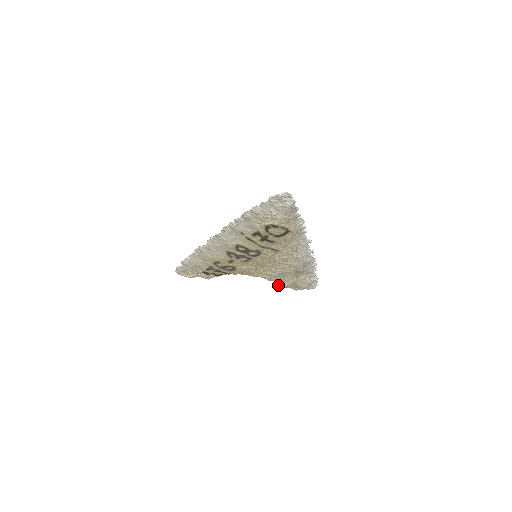
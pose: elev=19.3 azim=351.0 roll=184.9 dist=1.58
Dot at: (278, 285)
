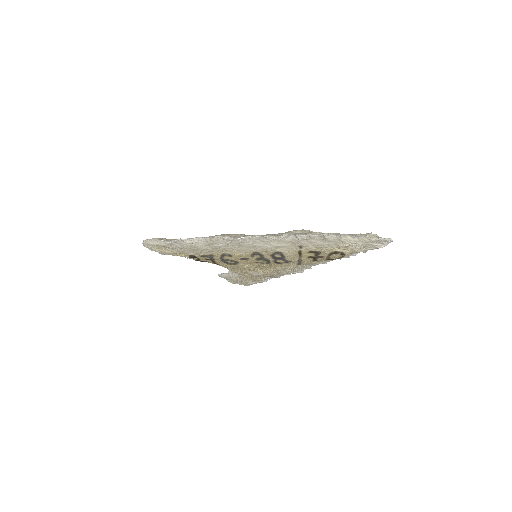
Dot at: (223, 276)
